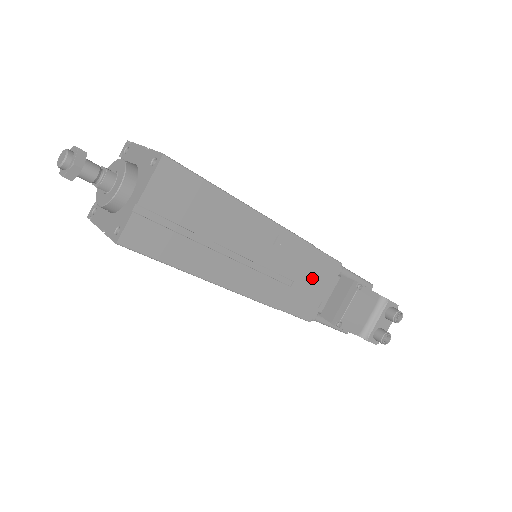
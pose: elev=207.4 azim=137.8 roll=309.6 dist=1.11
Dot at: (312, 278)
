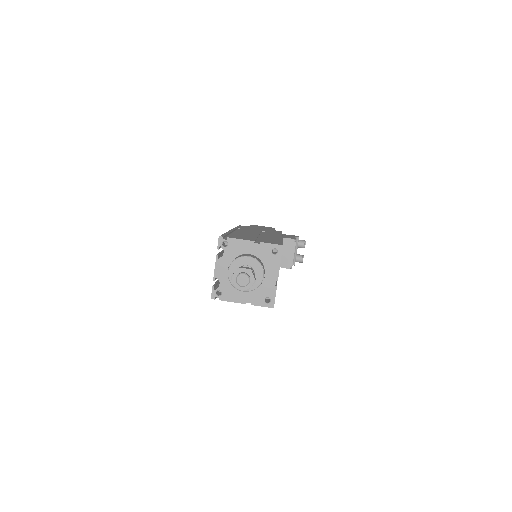
Dot at: occluded
